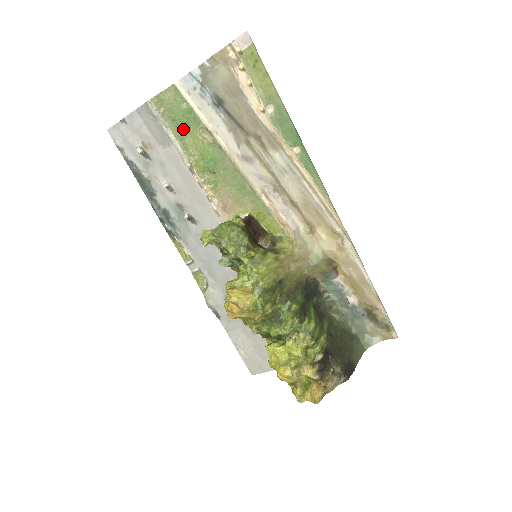
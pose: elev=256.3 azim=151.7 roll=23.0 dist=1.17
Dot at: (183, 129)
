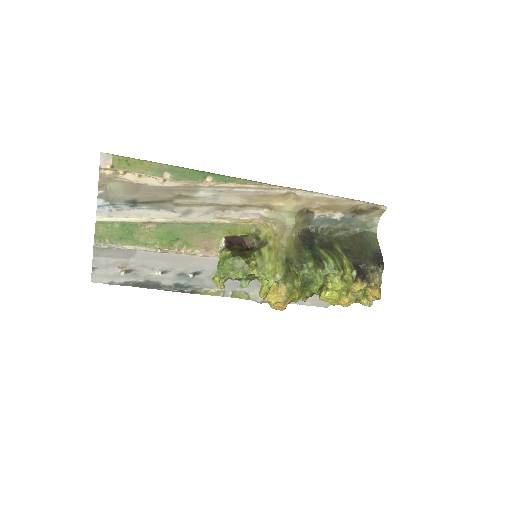
Dot at: (132, 237)
